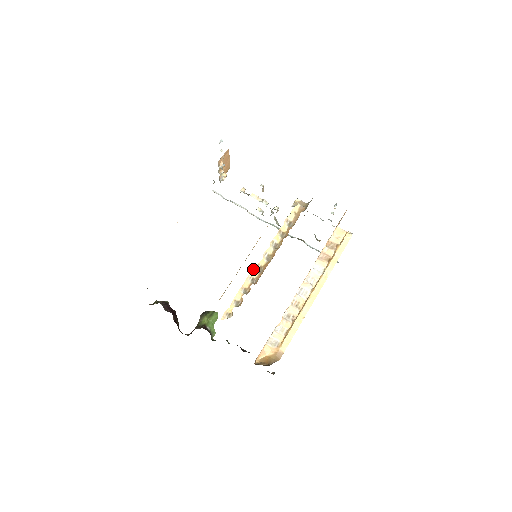
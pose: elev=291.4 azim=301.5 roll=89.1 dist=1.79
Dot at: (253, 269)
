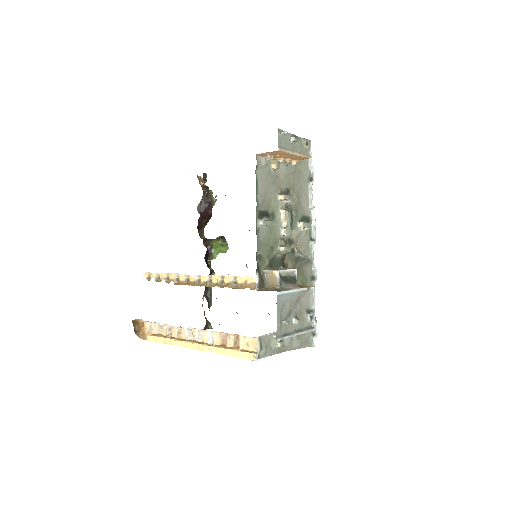
Dot at: (183, 274)
